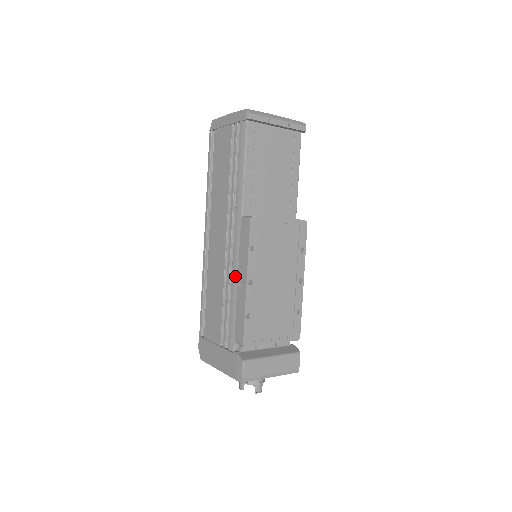
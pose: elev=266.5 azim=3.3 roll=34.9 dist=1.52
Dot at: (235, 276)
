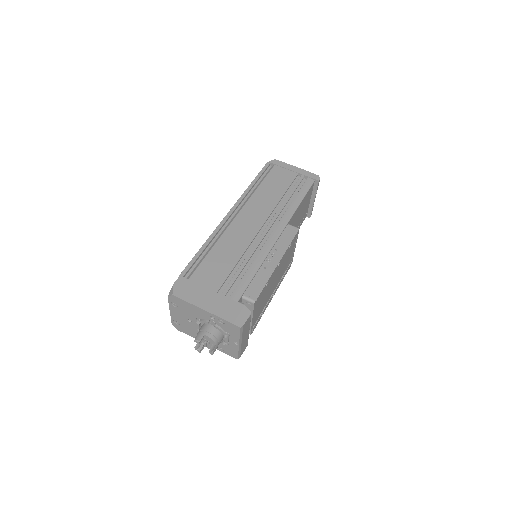
Dot at: (264, 253)
